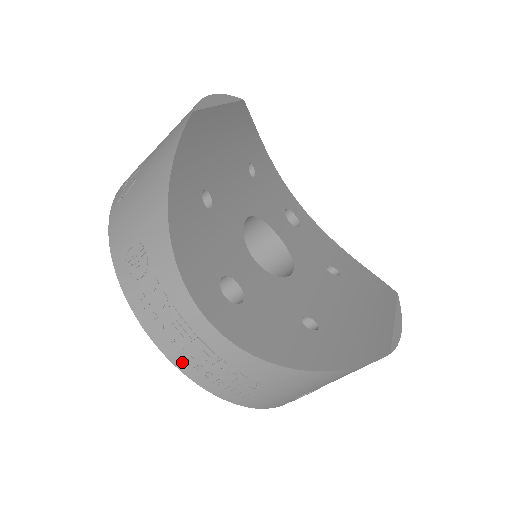
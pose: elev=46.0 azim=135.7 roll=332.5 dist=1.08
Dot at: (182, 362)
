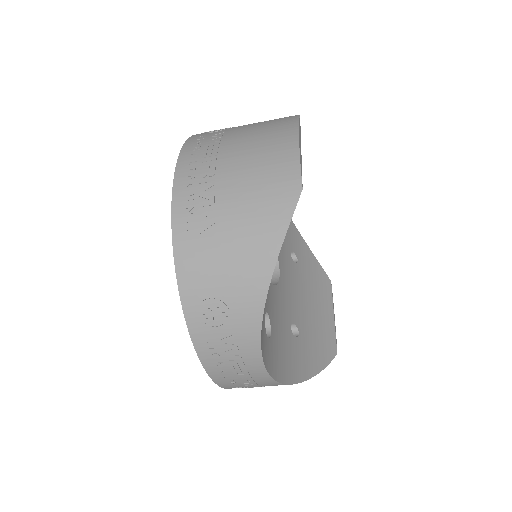
Dot at: (221, 380)
